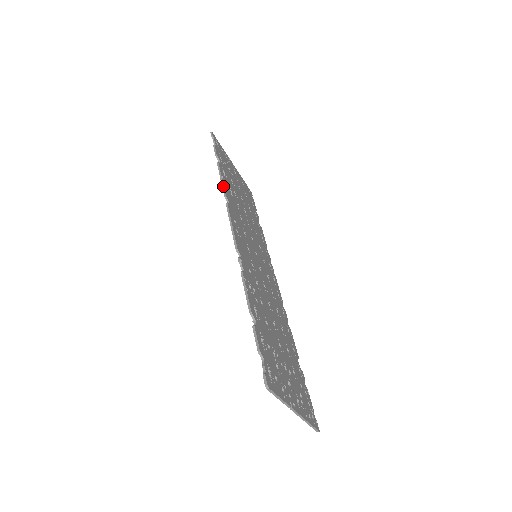
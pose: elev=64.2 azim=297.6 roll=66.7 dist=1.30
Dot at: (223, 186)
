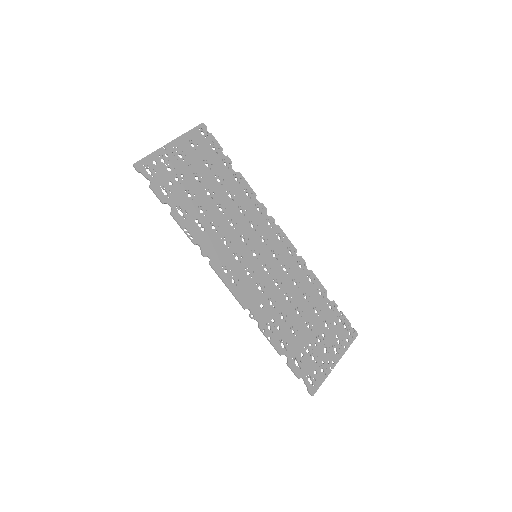
Dot at: occluded
